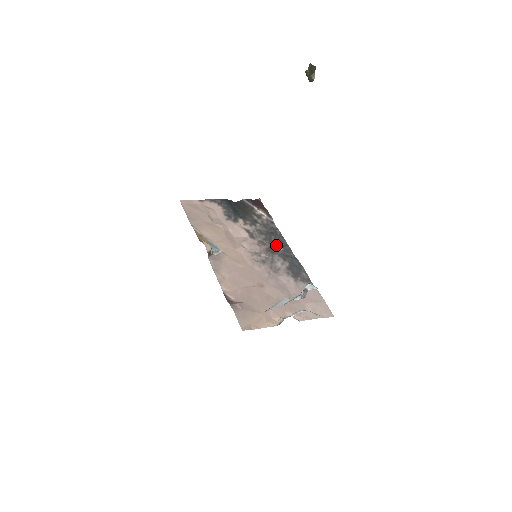
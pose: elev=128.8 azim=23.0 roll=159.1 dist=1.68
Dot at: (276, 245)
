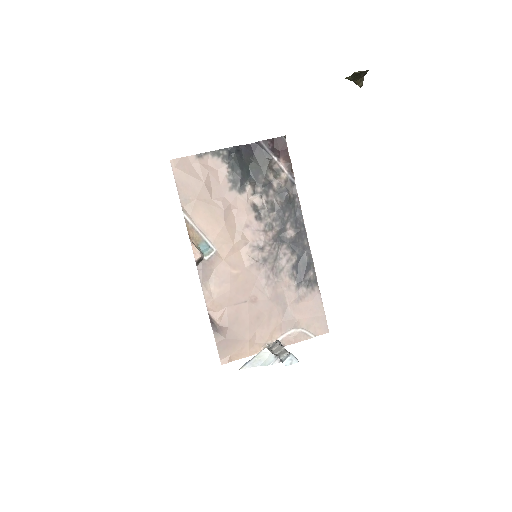
Dot at: (288, 228)
